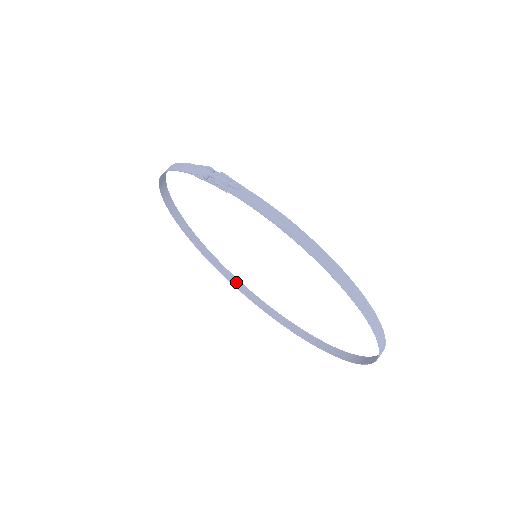
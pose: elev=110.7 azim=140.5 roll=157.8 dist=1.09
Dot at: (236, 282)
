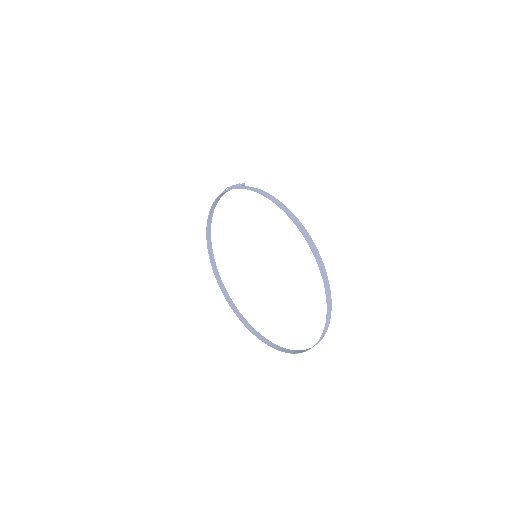
Dot at: (249, 326)
